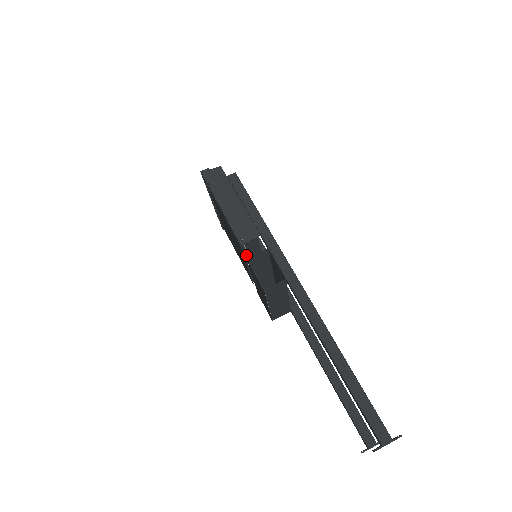
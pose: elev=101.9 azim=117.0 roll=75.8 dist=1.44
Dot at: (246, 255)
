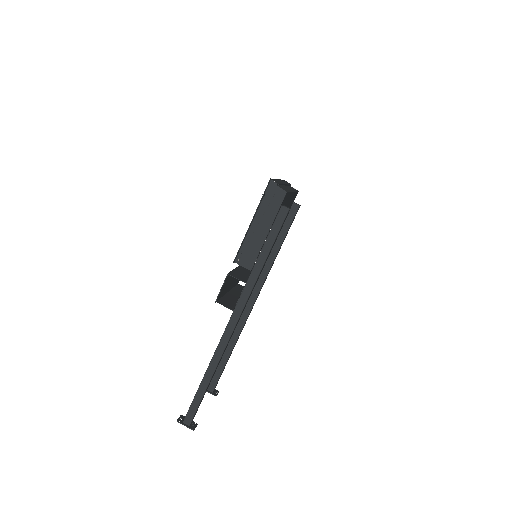
Dot at: occluded
